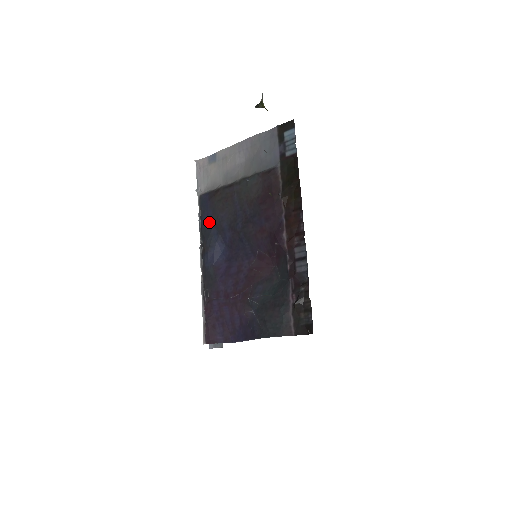
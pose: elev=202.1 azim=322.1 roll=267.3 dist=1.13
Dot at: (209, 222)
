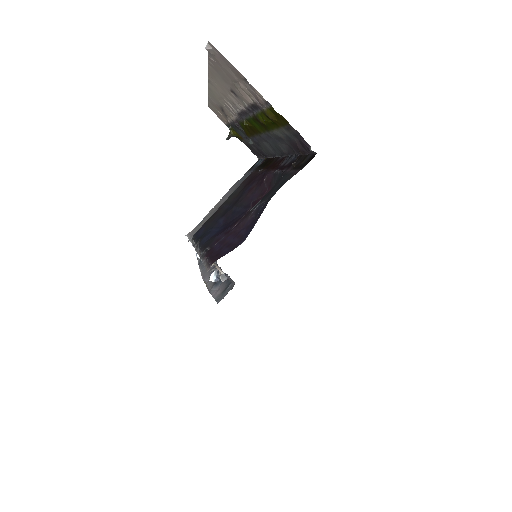
Dot at: (202, 233)
